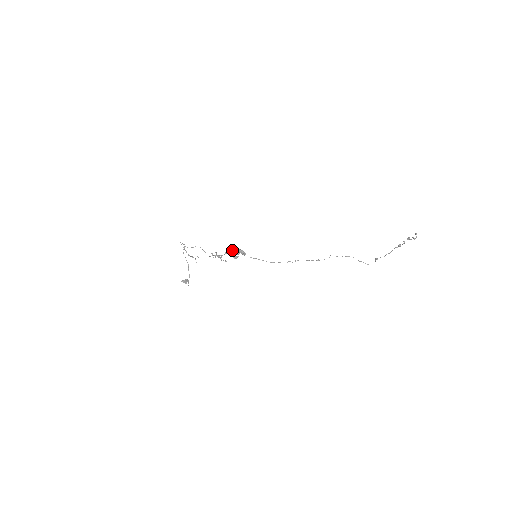
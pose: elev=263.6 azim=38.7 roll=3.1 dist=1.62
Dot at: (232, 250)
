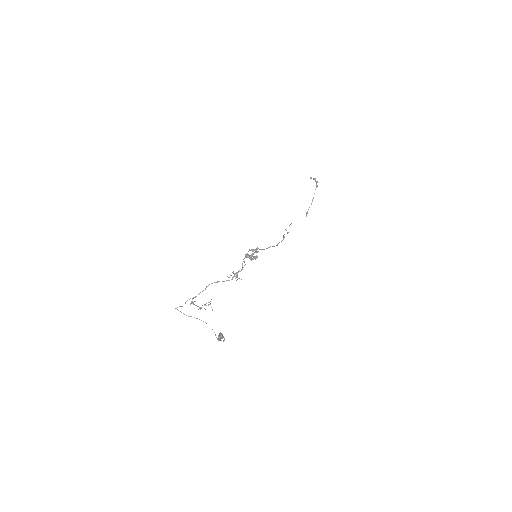
Dot at: (246, 255)
